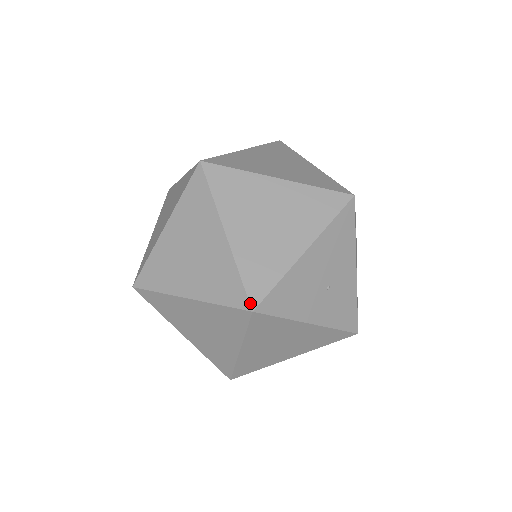
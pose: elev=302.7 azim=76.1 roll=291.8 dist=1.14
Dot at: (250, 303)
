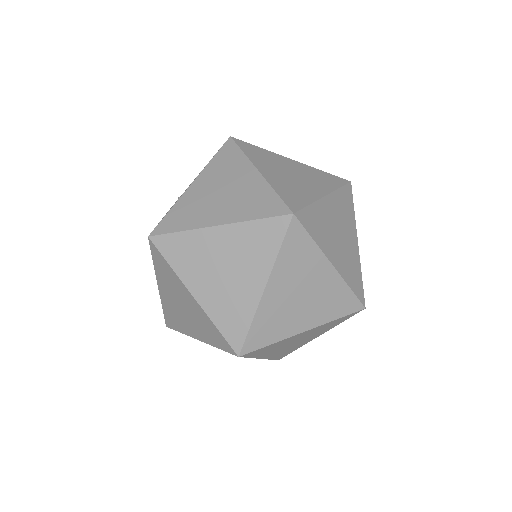
Dot at: occluded
